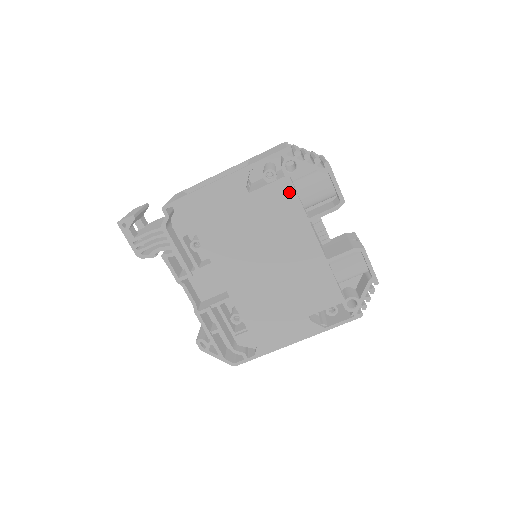
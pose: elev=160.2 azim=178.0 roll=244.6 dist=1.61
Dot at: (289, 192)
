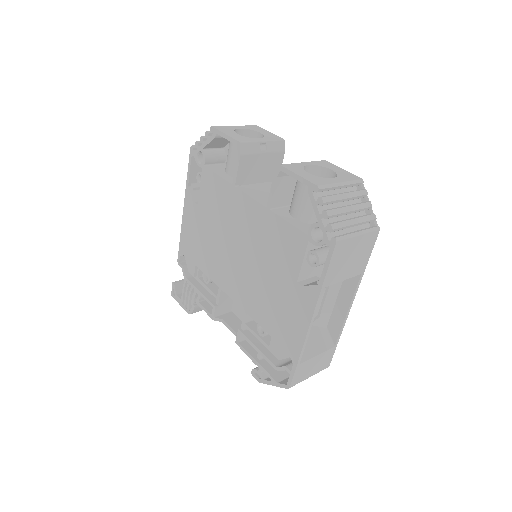
Dot at: (211, 177)
